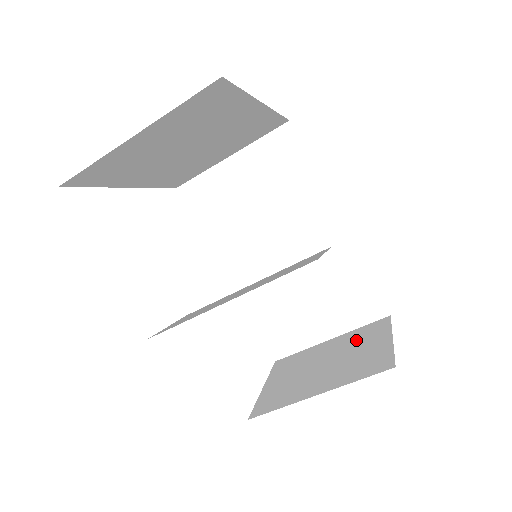
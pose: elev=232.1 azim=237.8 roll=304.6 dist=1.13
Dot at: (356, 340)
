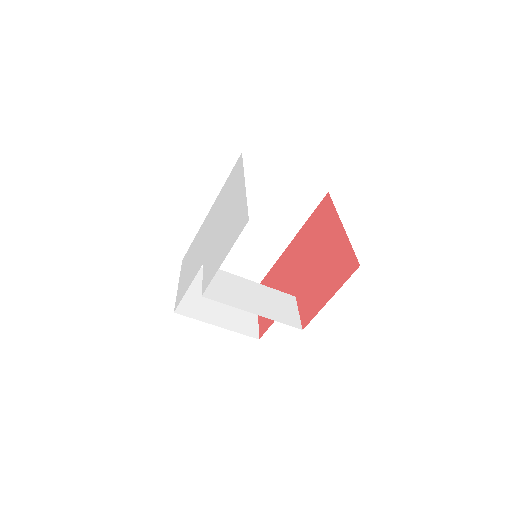
Dot at: occluded
